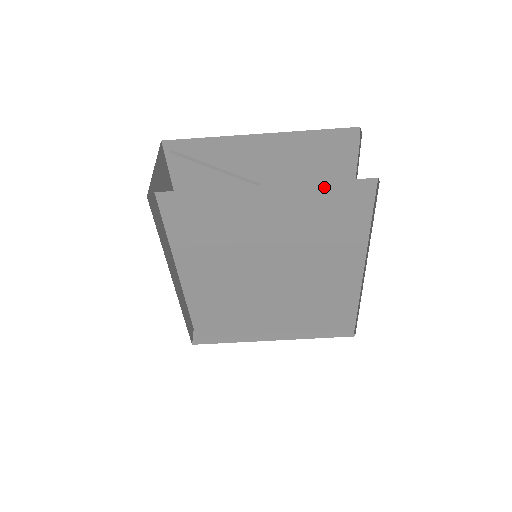
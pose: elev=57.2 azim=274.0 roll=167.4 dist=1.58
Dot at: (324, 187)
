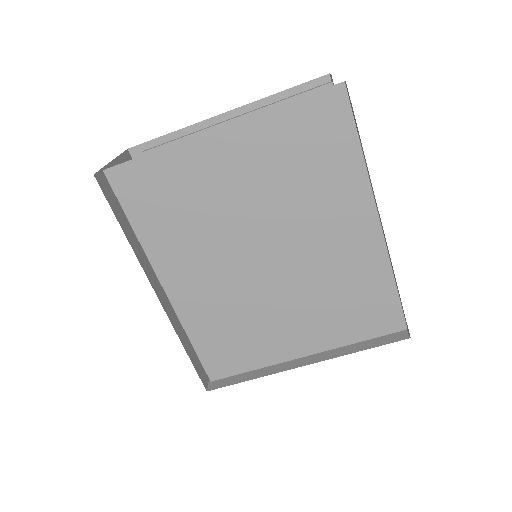
Dot at: (286, 112)
